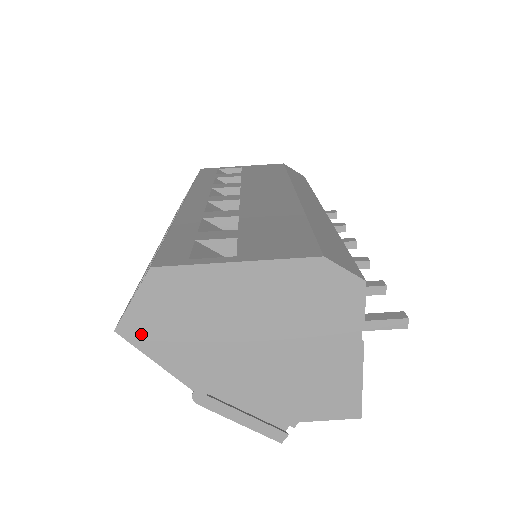
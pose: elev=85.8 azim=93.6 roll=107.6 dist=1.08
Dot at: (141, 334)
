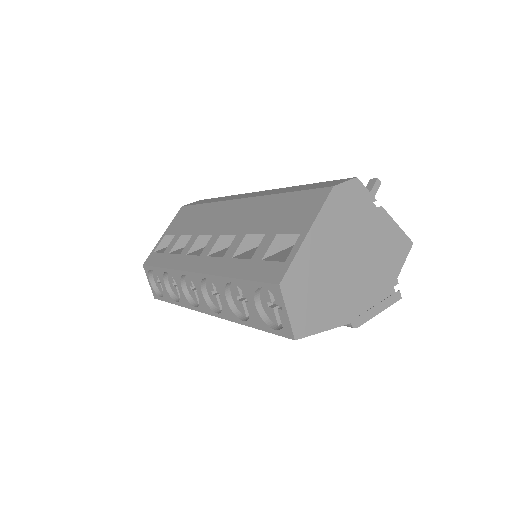
Dot at: (306, 325)
